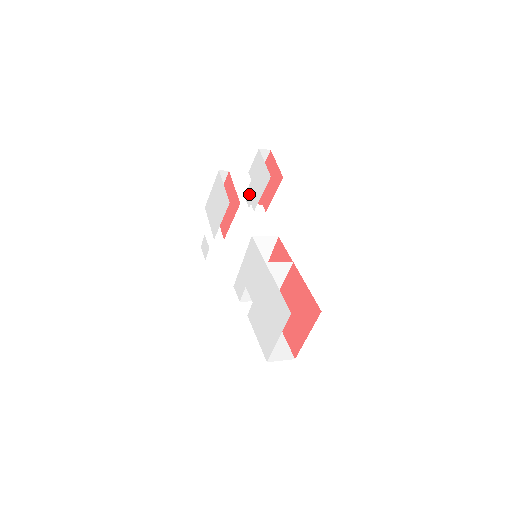
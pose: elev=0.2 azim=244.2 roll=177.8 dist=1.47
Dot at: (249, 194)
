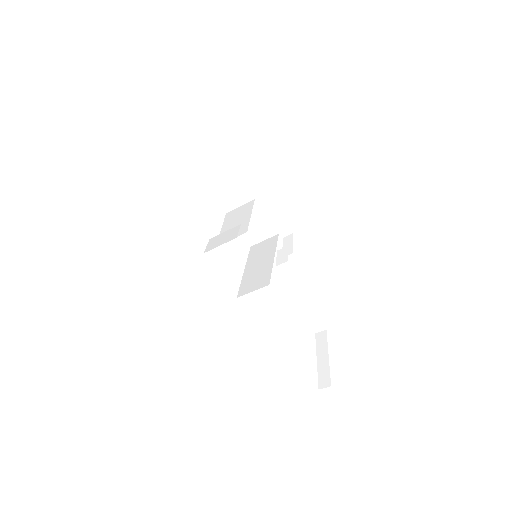
Dot at: occluded
